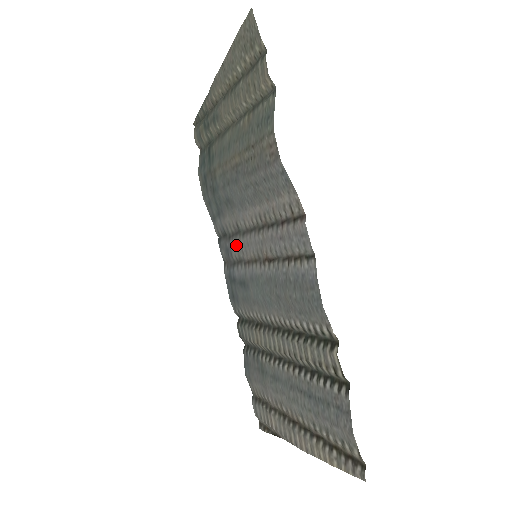
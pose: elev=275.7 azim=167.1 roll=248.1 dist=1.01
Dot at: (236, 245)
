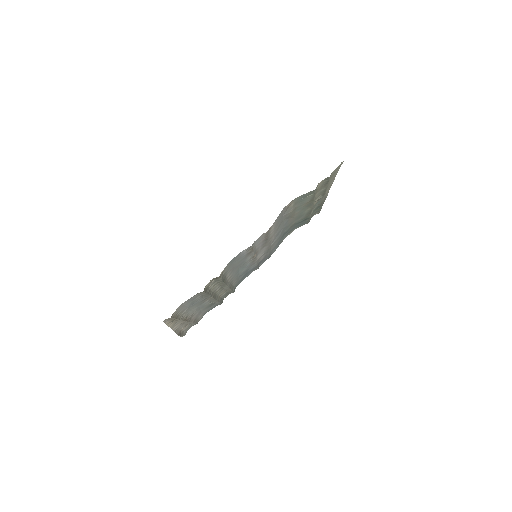
Dot at: (263, 256)
